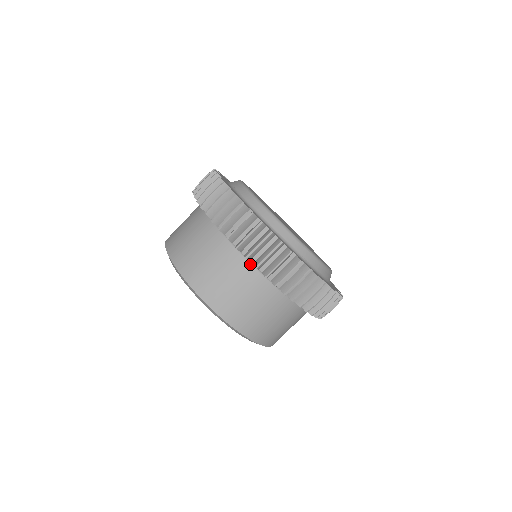
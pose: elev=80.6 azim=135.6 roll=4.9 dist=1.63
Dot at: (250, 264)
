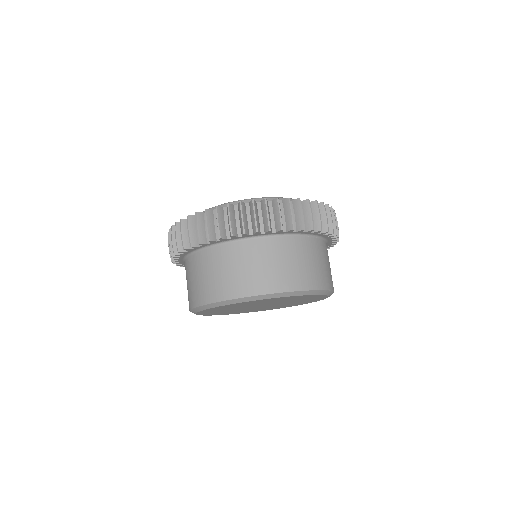
Dot at: (252, 240)
